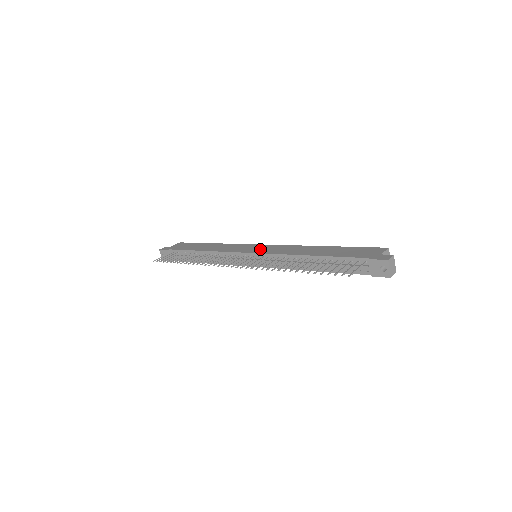
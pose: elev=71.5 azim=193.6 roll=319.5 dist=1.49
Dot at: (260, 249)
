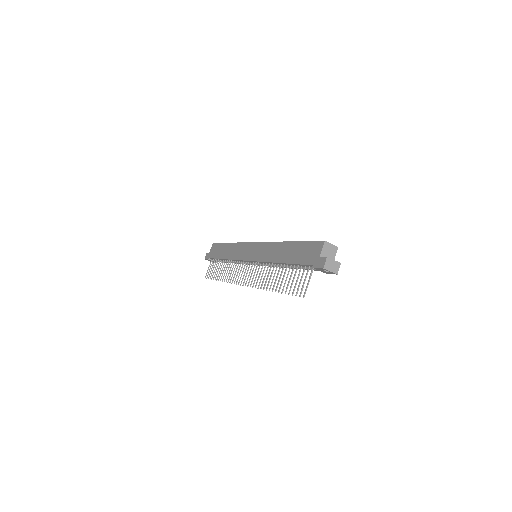
Dot at: (253, 253)
